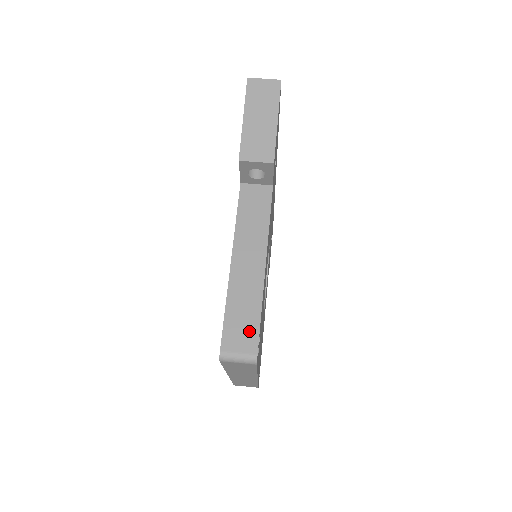
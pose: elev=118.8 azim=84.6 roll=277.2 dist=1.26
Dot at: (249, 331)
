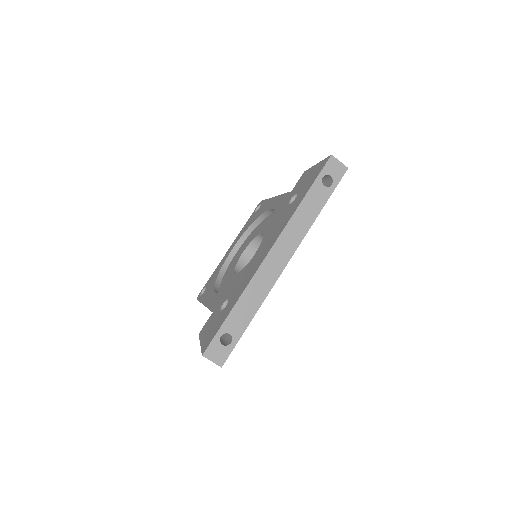
Dot at: occluded
